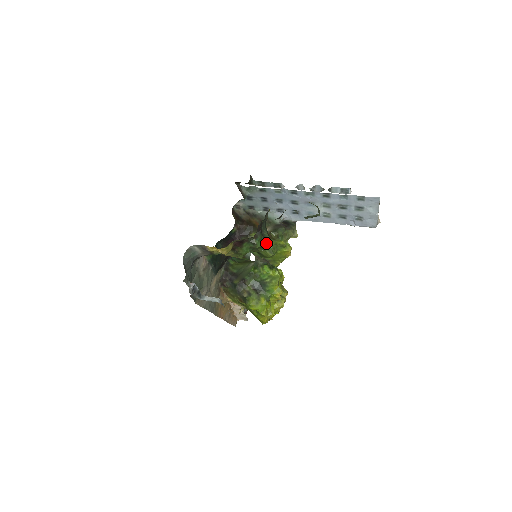
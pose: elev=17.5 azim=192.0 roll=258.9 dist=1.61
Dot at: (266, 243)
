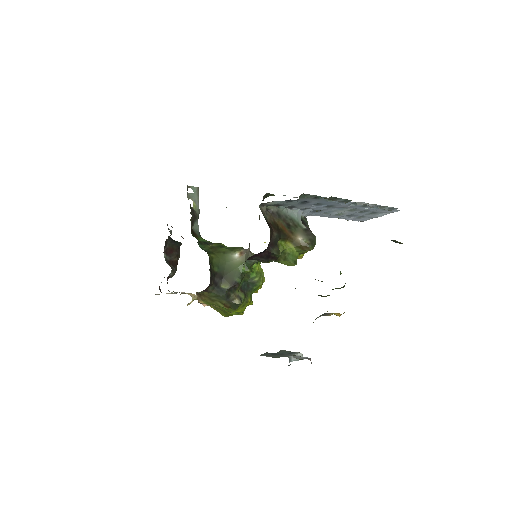
Dot at: occluded
